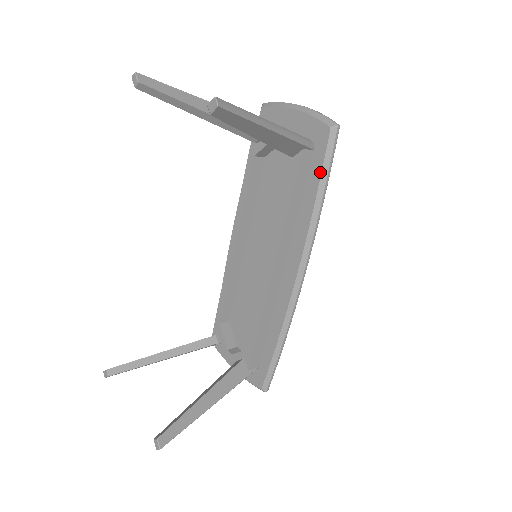
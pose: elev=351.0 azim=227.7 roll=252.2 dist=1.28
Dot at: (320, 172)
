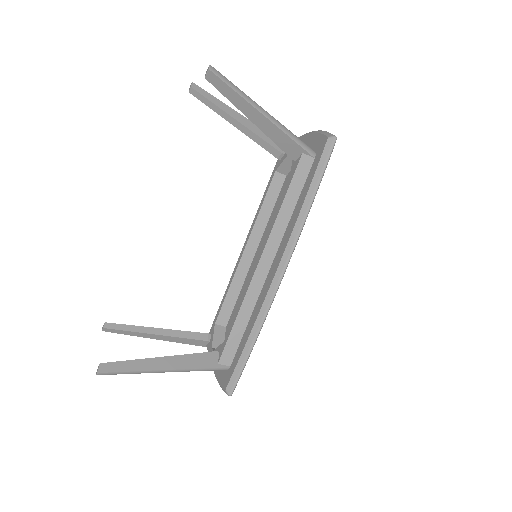
Dot at: (313, 174)
